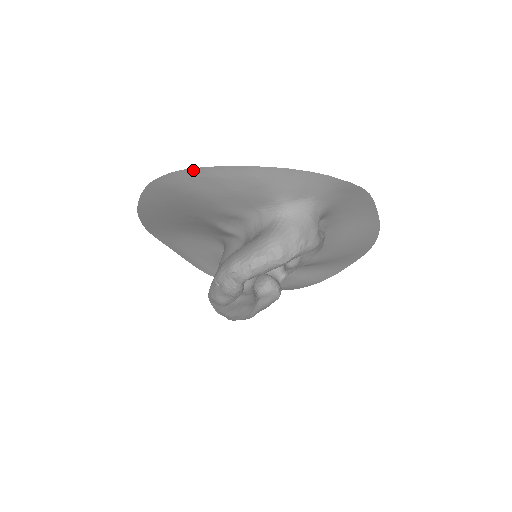
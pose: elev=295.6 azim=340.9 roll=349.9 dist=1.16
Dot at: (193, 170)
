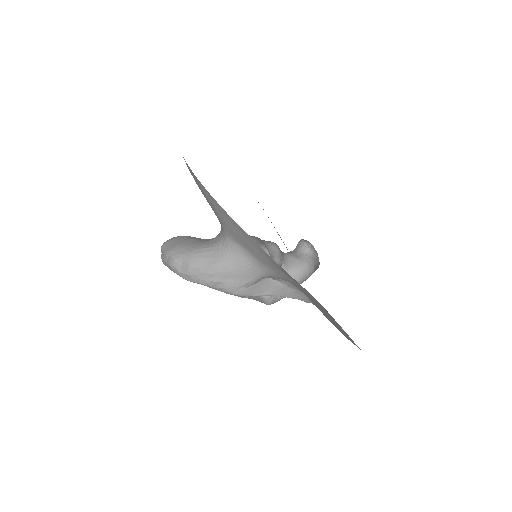
Dot at: occluded
